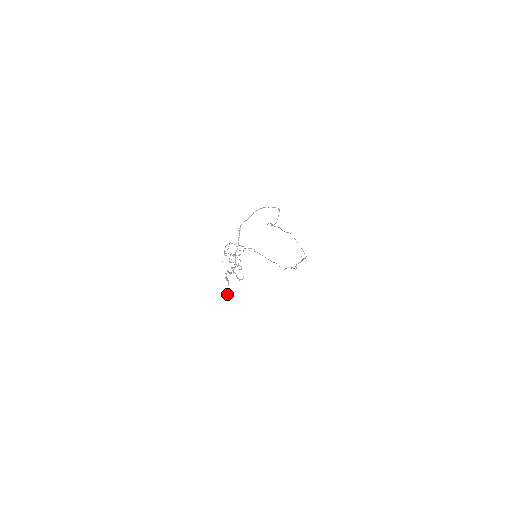
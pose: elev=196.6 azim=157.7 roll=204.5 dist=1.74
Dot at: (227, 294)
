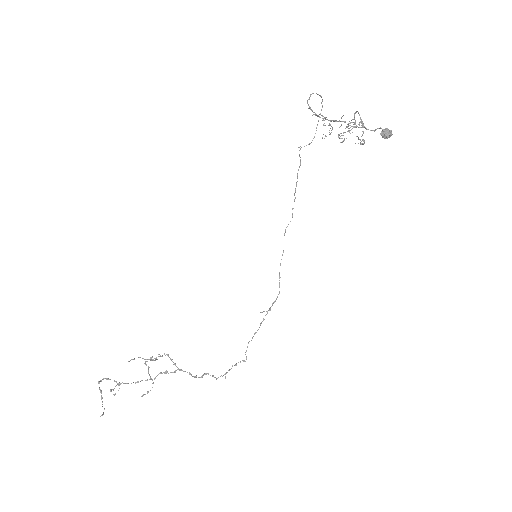
Dot at: (384, 130)
